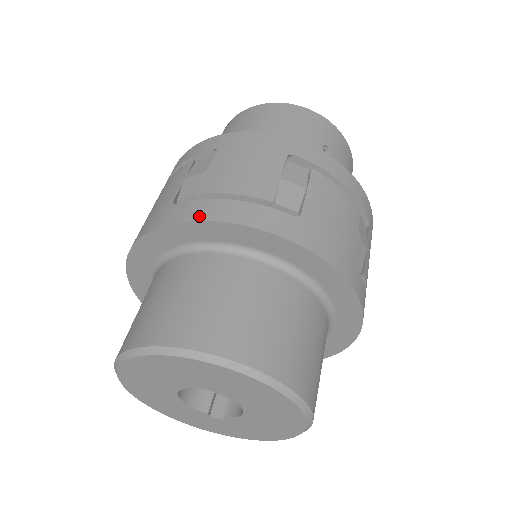
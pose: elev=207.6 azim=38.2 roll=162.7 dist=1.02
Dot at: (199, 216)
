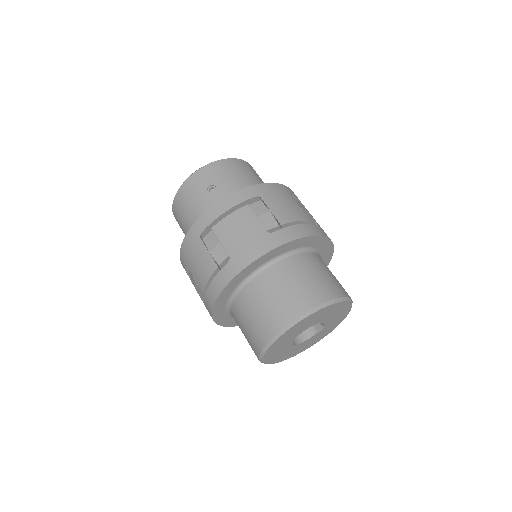
Dot at: (212, 303)
